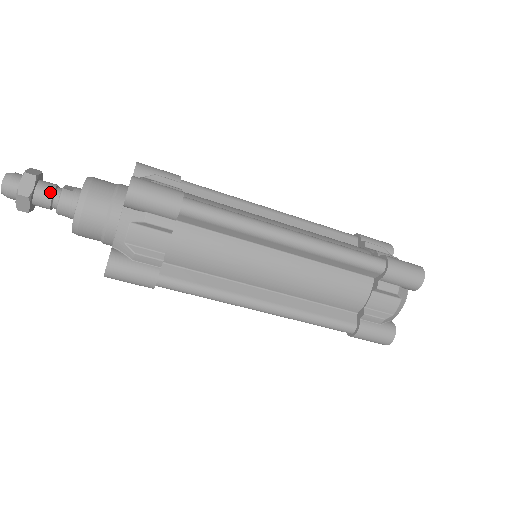
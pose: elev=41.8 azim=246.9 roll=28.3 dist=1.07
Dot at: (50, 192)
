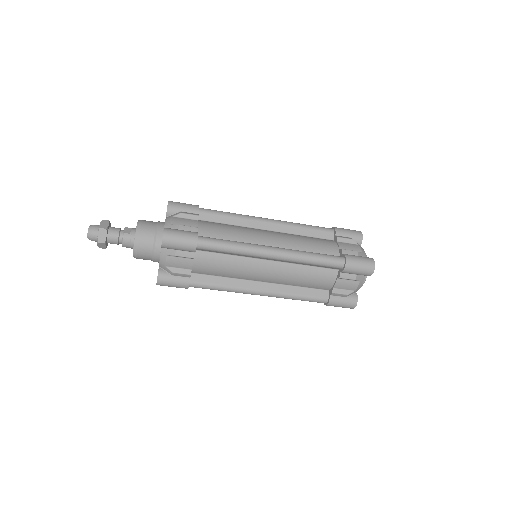
Dot at: (116, 236)
